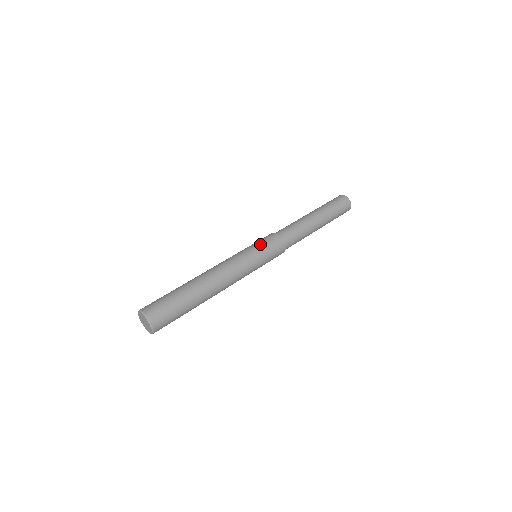
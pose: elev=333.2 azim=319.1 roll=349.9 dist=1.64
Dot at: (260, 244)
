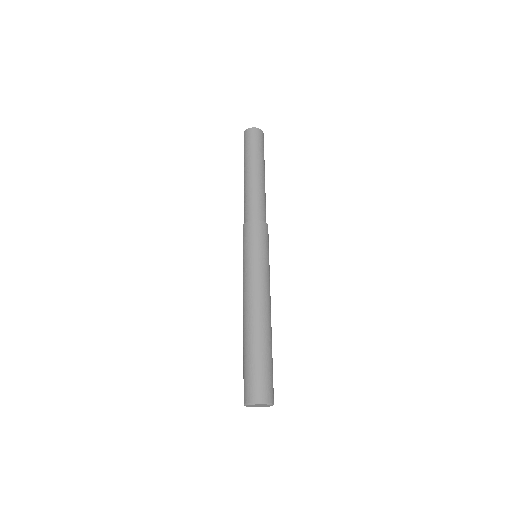
Dot at: (258, 244)
